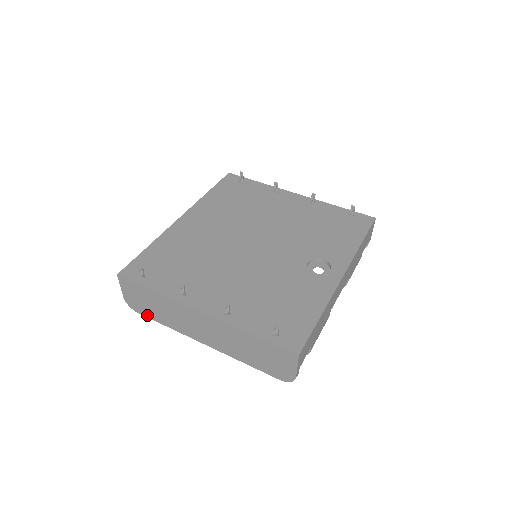
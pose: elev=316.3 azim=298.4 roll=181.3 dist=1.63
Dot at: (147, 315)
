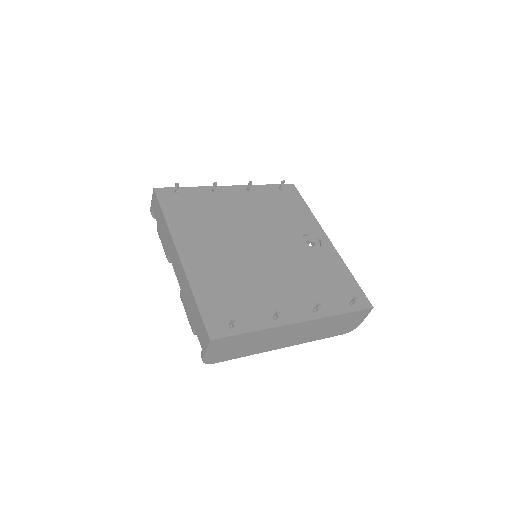
Dot at: (227, 359)
